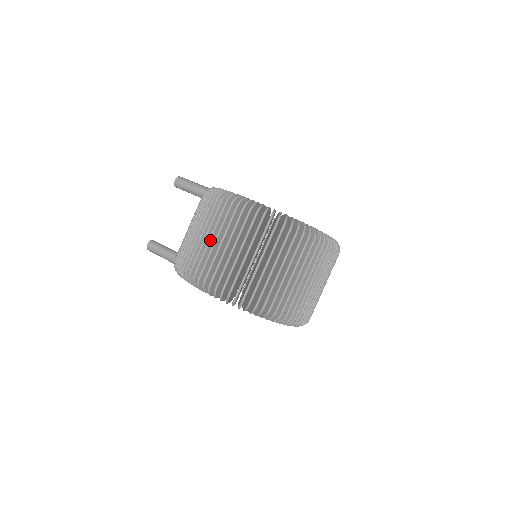
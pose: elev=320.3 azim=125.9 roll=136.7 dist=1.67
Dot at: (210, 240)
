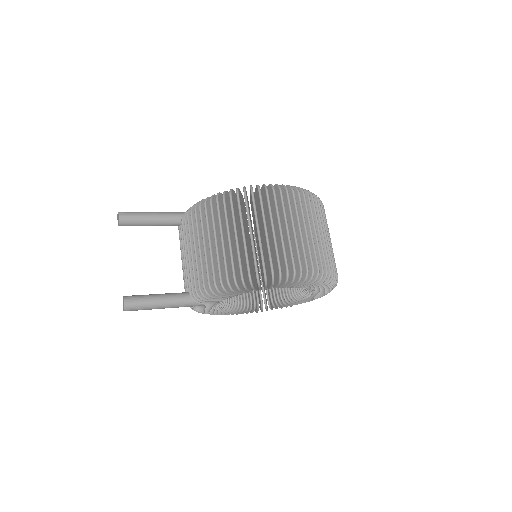
Dot at: (274, 231)
